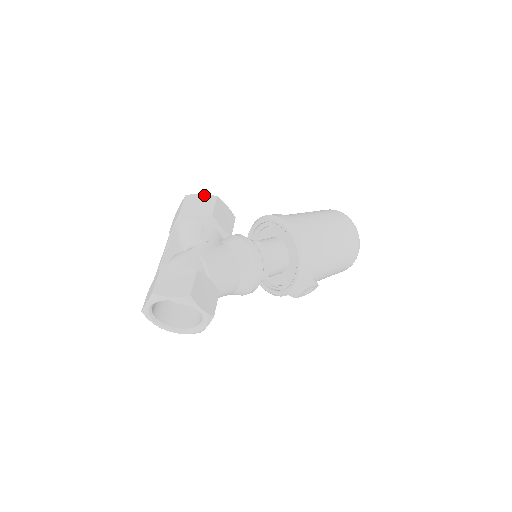
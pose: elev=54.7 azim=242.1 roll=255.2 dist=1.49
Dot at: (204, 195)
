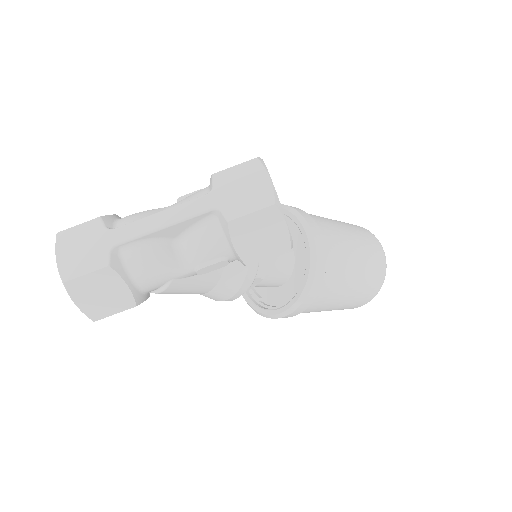
Dot at: (286, 232)
